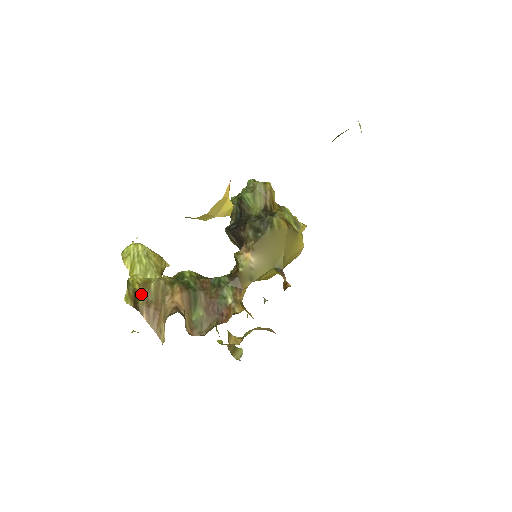
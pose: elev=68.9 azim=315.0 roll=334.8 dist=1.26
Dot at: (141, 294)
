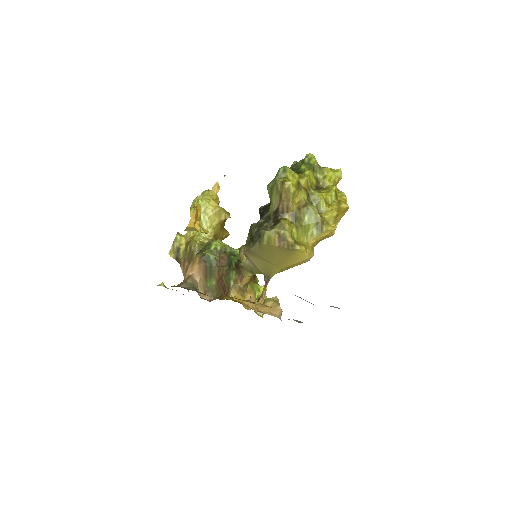
Dot at: (183, 250)
